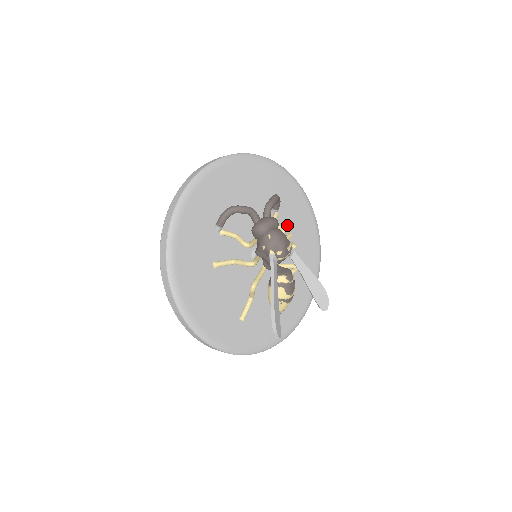
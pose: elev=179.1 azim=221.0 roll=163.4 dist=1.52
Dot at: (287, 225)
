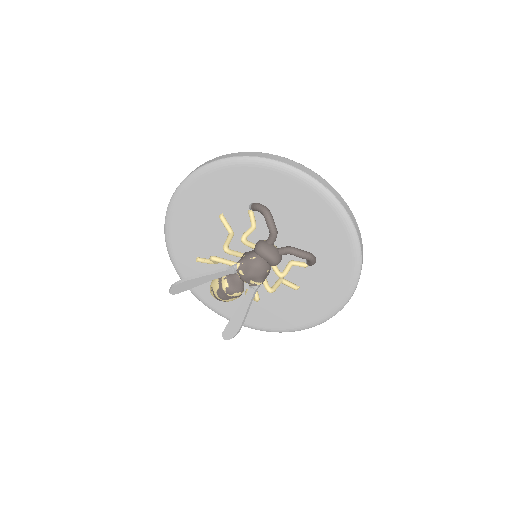
Dot at: (305, 281)
